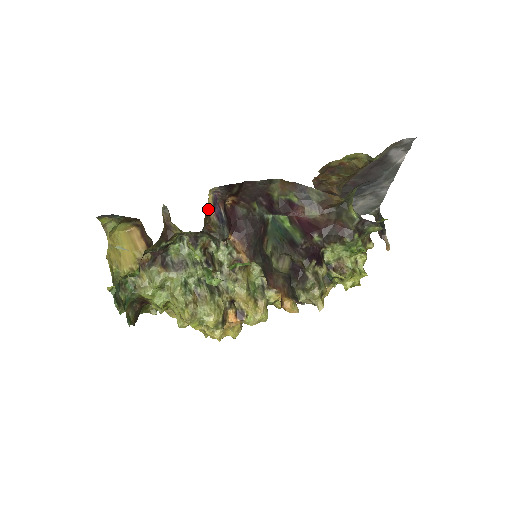
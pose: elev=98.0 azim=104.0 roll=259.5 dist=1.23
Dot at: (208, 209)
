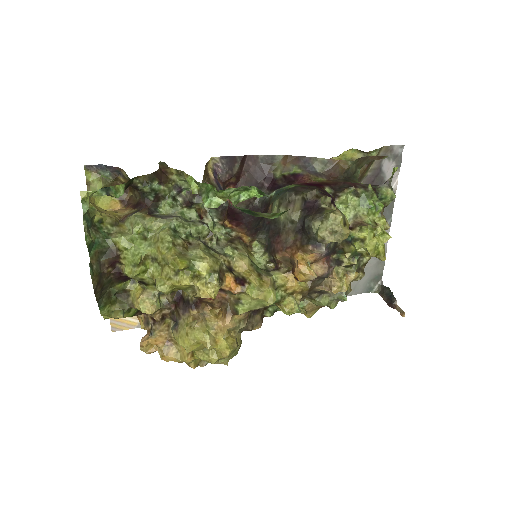
Dot at: (208, 172)
